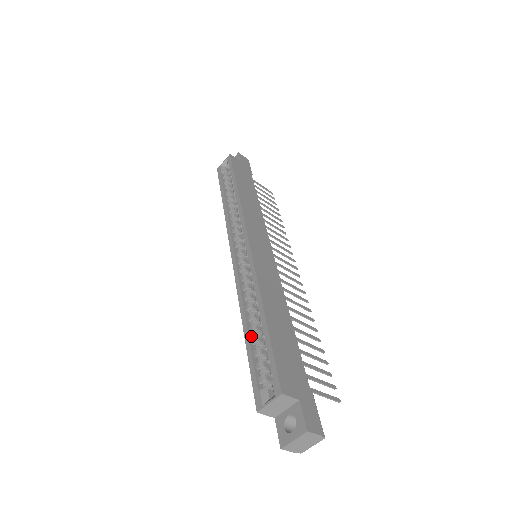
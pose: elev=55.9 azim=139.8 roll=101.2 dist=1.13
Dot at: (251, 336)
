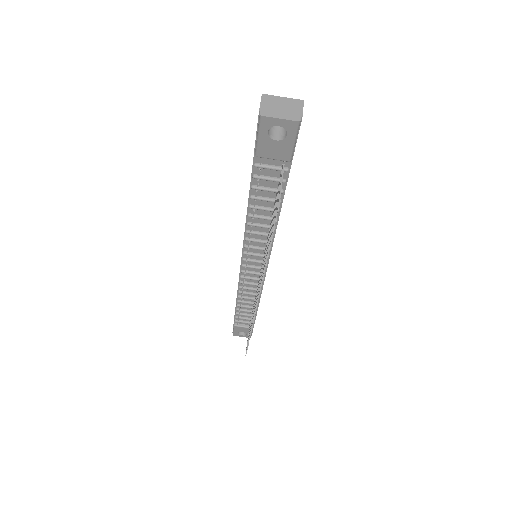
Dot at: occluded
